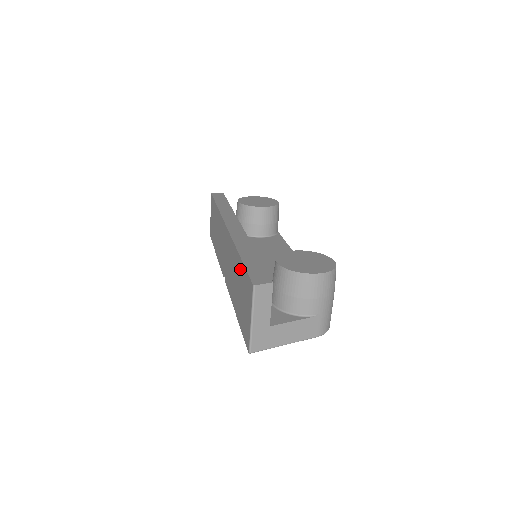
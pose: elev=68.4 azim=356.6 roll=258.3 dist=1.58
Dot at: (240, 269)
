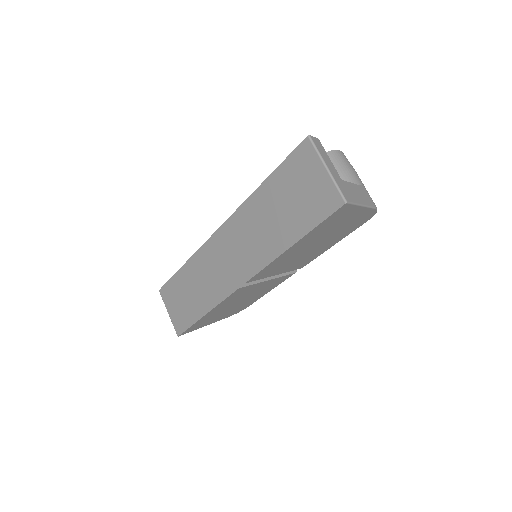
Dot at: (273, 186)
